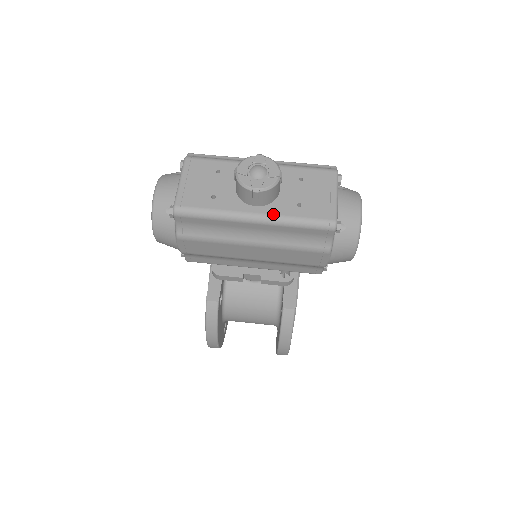
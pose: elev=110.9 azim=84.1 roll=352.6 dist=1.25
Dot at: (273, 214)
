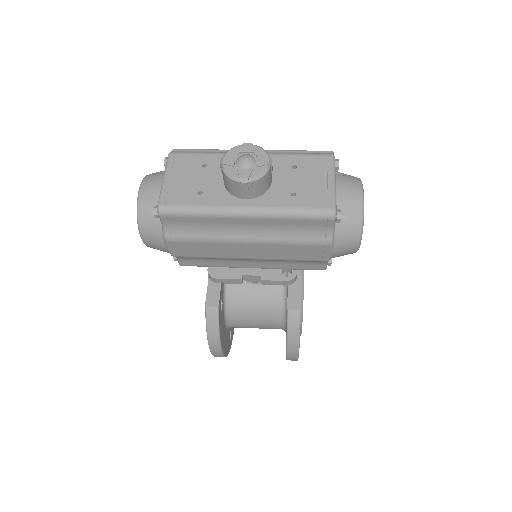
Dot at: (265, 206)
